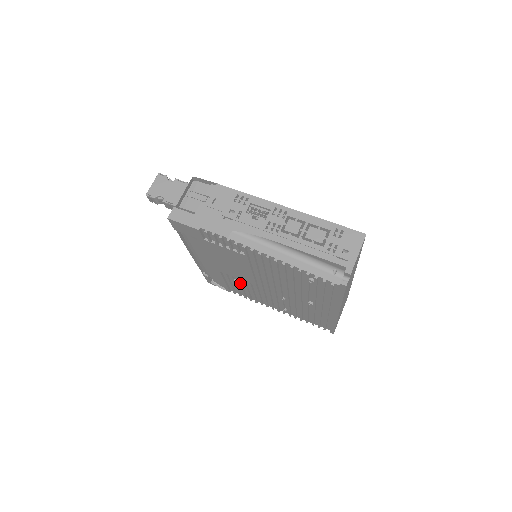
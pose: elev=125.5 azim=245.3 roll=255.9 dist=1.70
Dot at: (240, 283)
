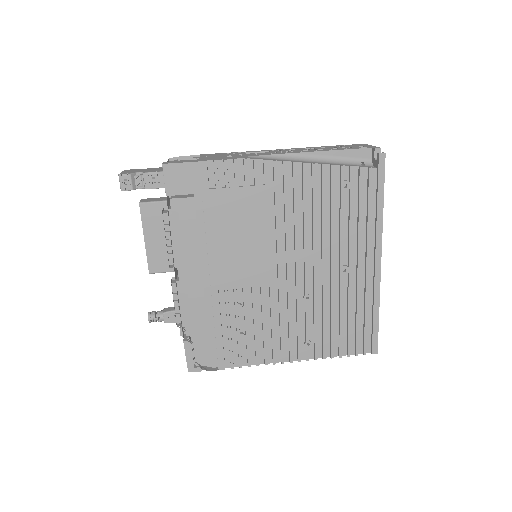
Dot at: (246, 307)
